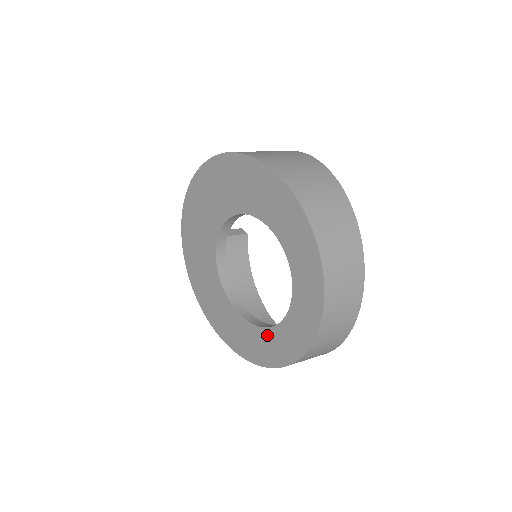
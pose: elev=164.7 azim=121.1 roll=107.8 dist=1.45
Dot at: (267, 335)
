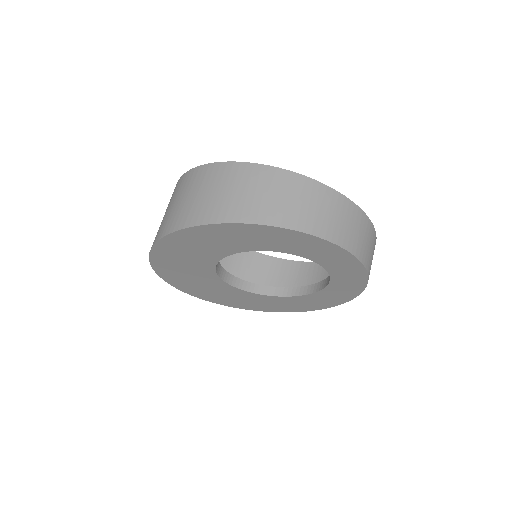
Dot at: (322, 294)
